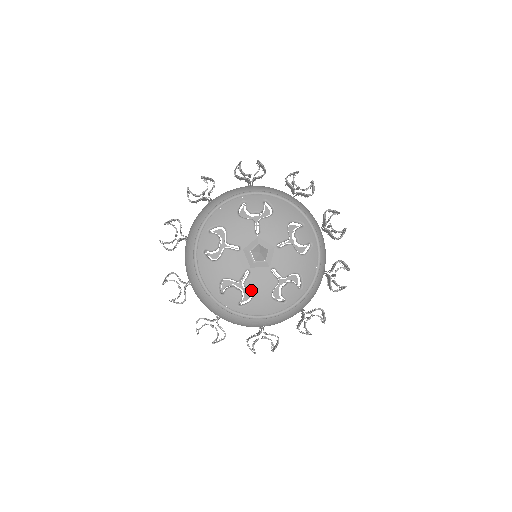
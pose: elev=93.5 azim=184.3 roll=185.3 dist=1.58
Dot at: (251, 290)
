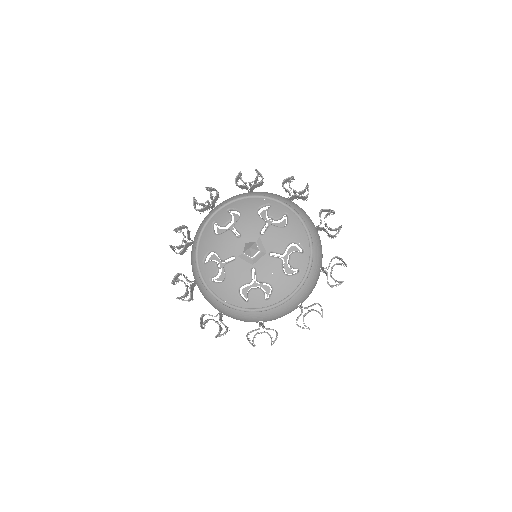
Dot at: (266, 281)
